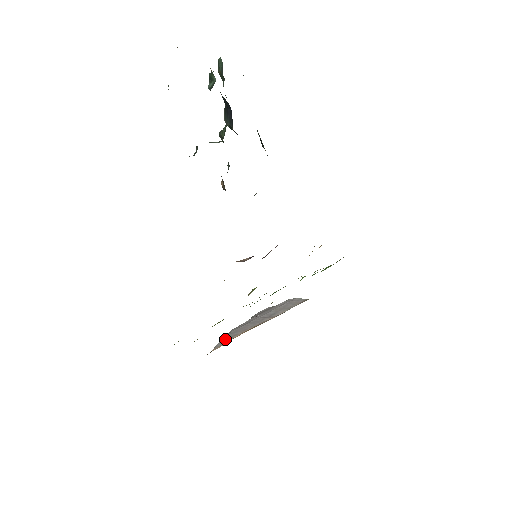
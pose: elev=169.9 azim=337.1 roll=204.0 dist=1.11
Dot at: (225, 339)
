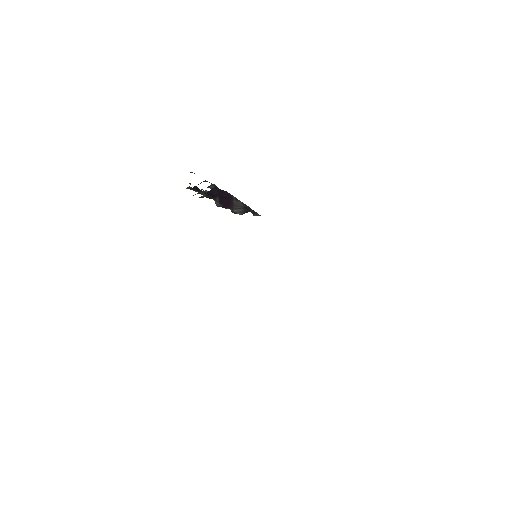
Dot at: occluded
